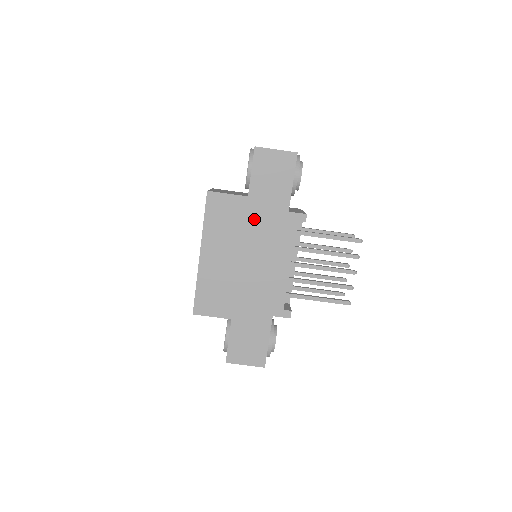
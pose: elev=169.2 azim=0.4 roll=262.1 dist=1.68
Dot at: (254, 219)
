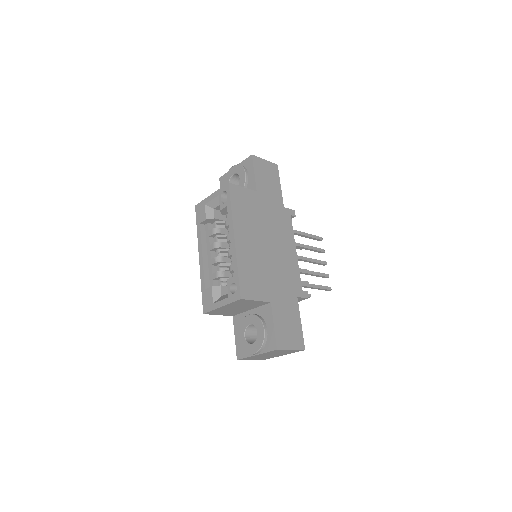
Dot at: (265, 210)
